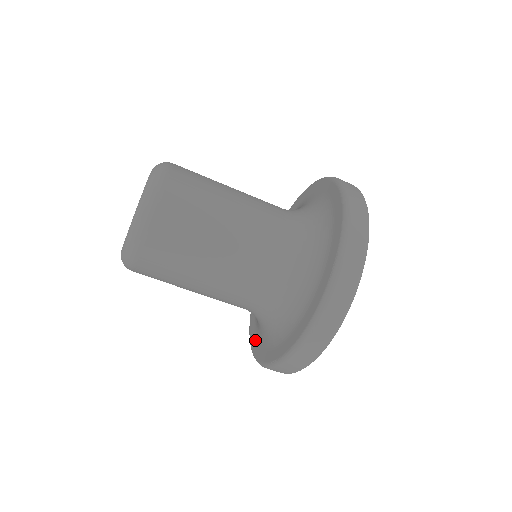
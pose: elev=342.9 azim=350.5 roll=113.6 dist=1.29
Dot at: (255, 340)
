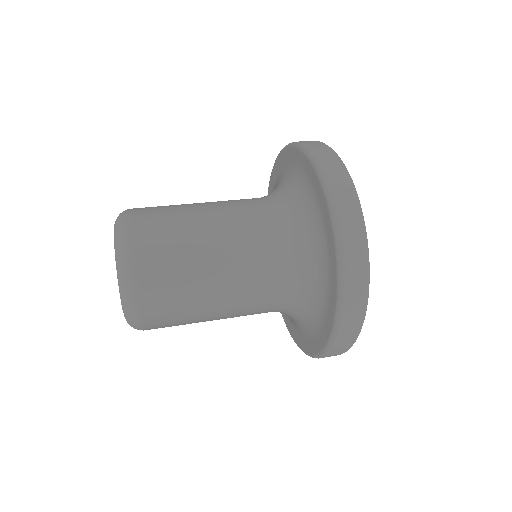
Dot at: (307, 343)
